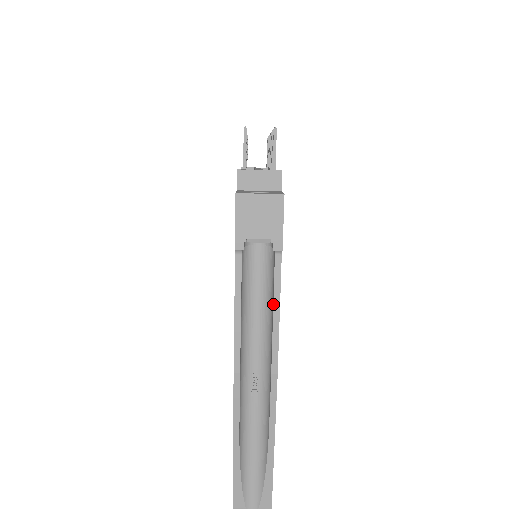
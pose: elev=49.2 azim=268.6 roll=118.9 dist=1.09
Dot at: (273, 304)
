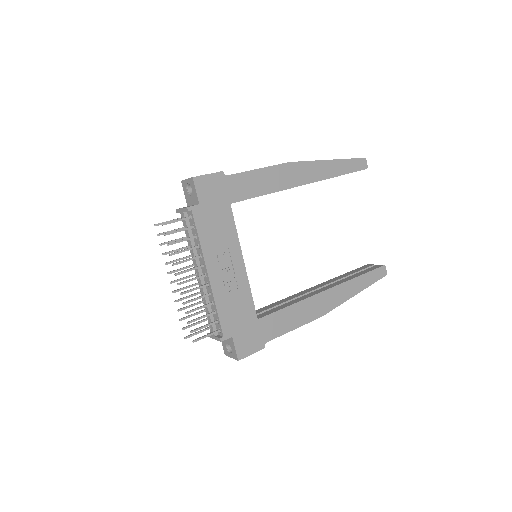
Dot at: (287, 331)
